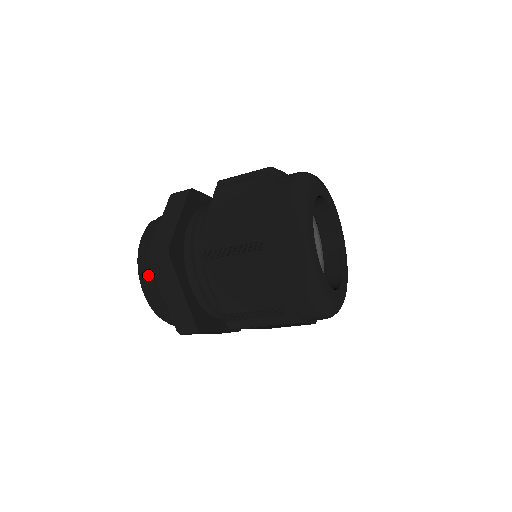
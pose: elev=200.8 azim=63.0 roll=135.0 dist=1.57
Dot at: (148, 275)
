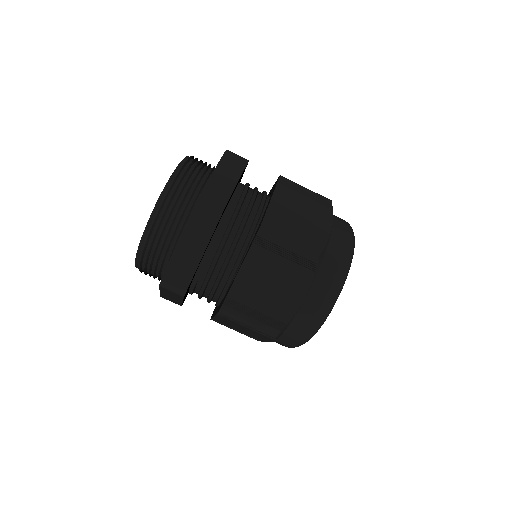
Dot at: (198, 162)
